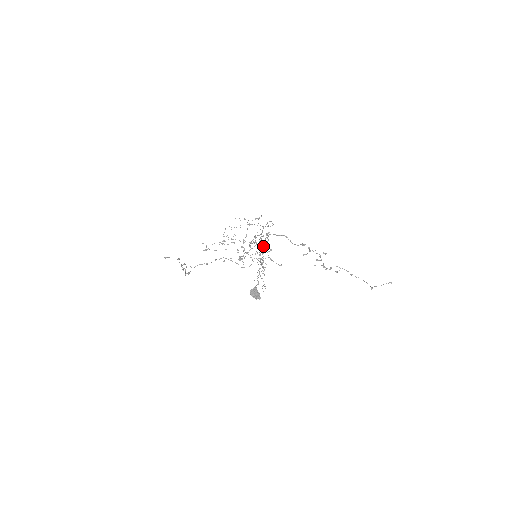
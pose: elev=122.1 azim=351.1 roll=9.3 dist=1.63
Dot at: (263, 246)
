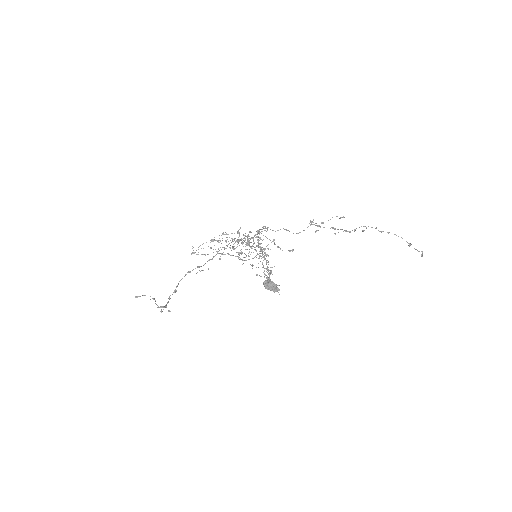
Dot at: (263, 235)
